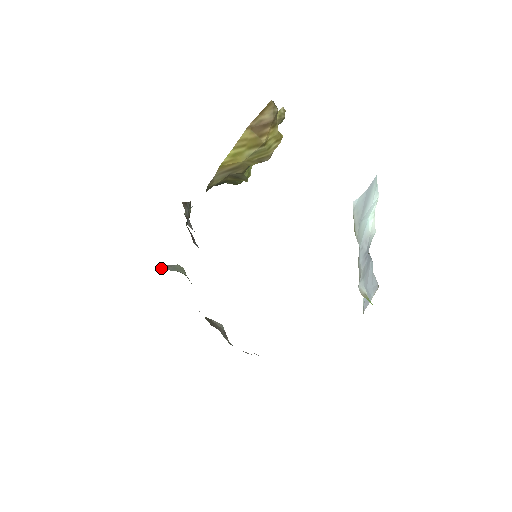
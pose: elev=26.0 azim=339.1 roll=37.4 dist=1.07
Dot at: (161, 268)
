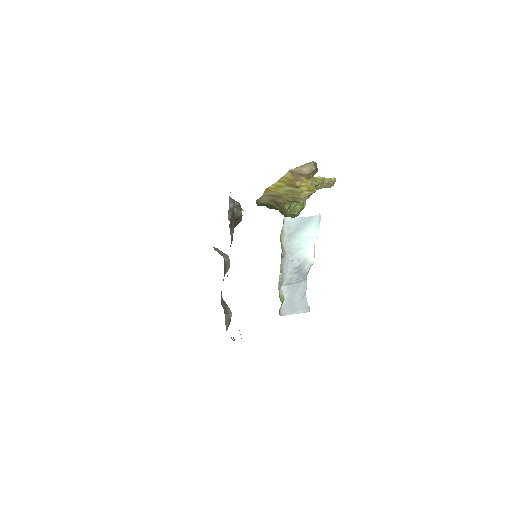
Dot at: (215, 249)
